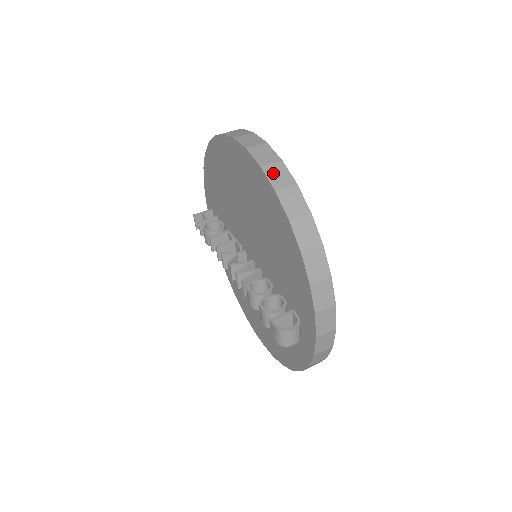
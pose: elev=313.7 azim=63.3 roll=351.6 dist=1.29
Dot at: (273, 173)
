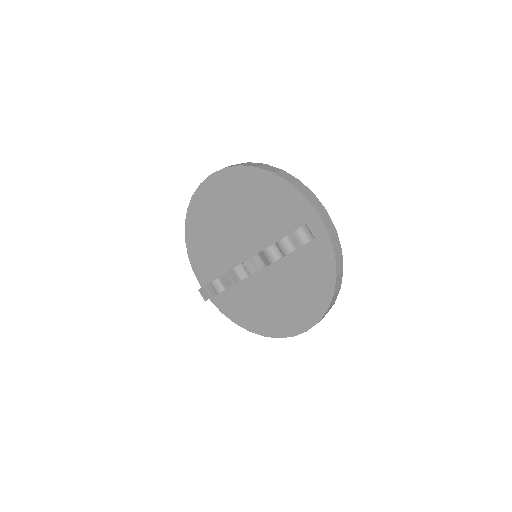
Dot at: occluded
